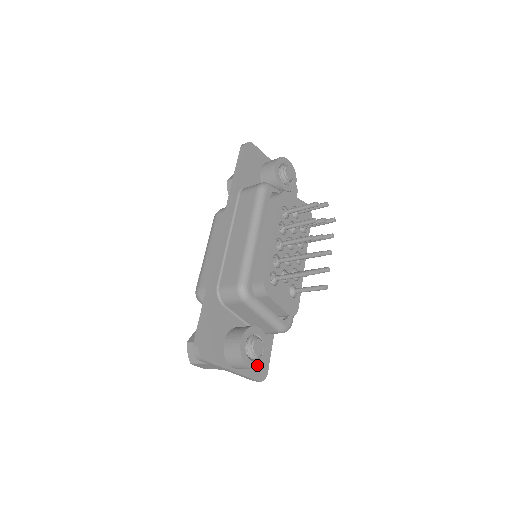
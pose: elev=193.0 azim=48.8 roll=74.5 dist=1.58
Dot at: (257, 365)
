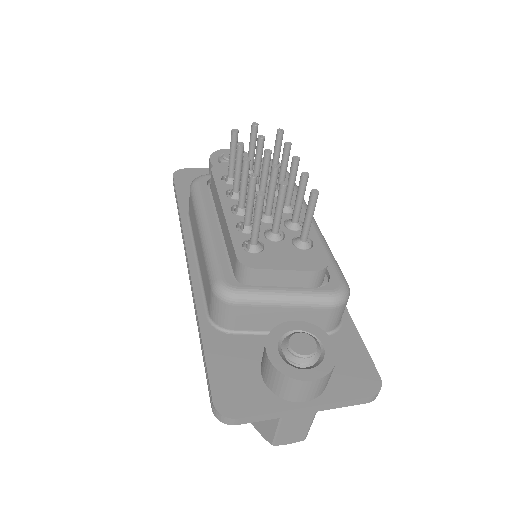
Dot at: (323, 370)
